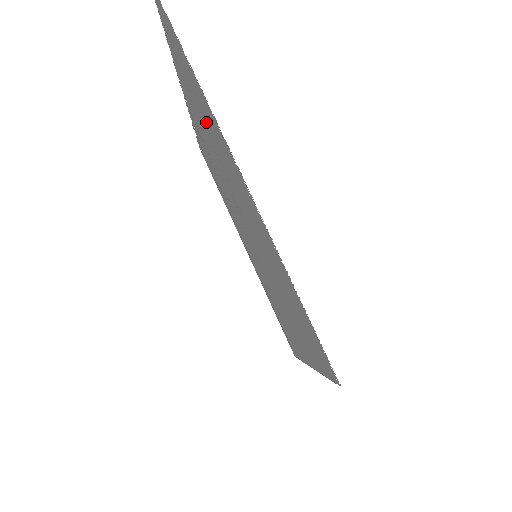
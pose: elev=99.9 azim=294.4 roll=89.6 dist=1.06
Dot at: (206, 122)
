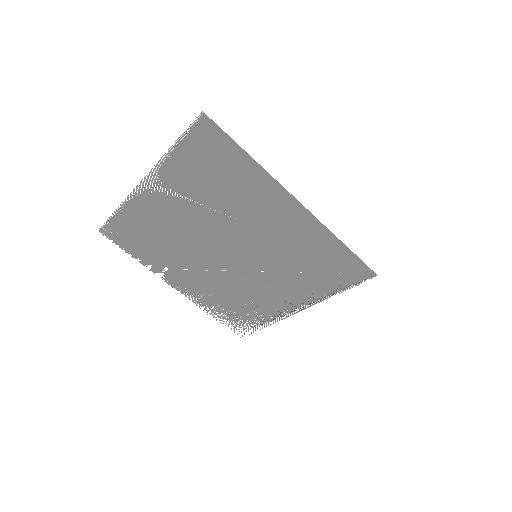
Dot at: (156, 232)
